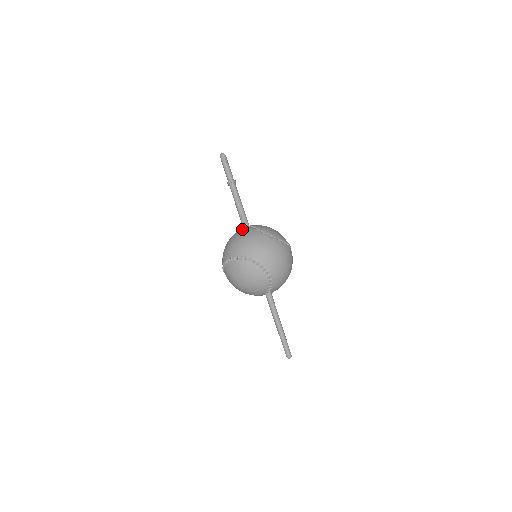
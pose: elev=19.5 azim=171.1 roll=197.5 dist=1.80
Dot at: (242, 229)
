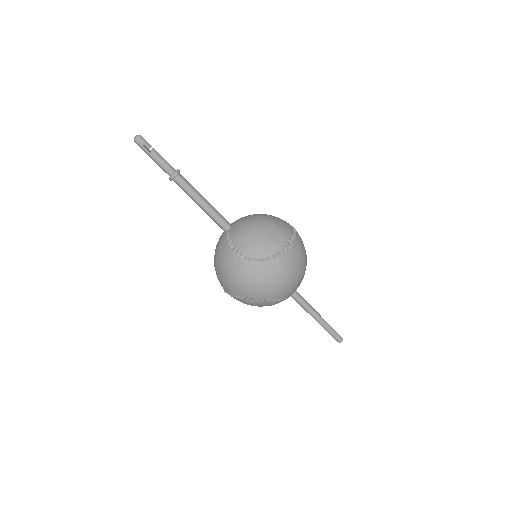
Dot at: (221, 250)
